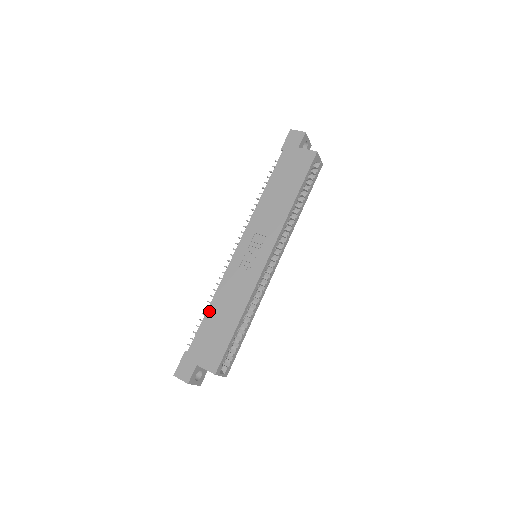
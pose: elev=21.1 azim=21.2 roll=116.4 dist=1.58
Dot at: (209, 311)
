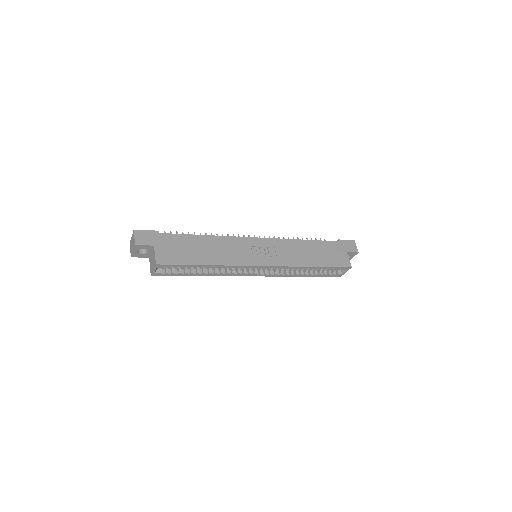
Dot at: (200, 237)
